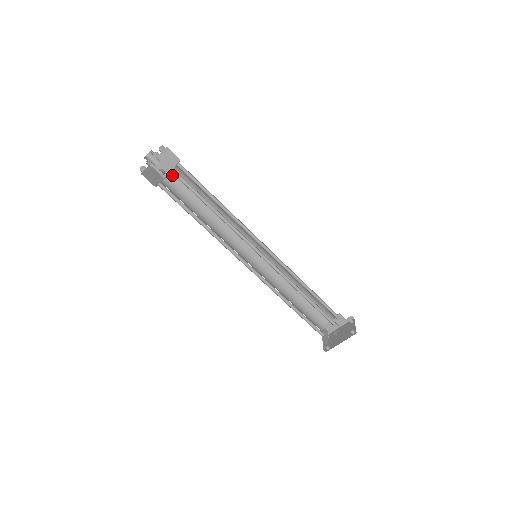
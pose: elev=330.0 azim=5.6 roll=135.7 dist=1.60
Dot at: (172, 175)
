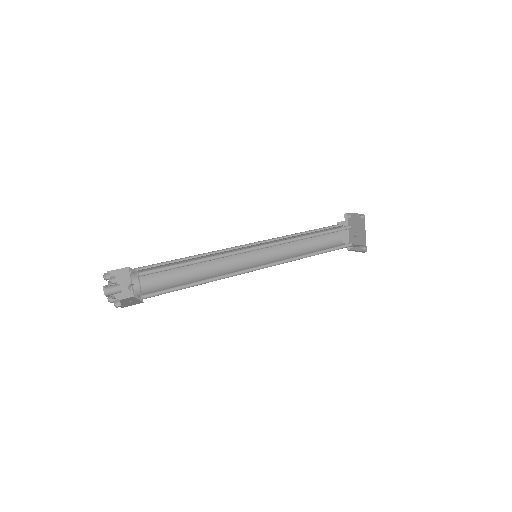
Dot at: (137, 285)
